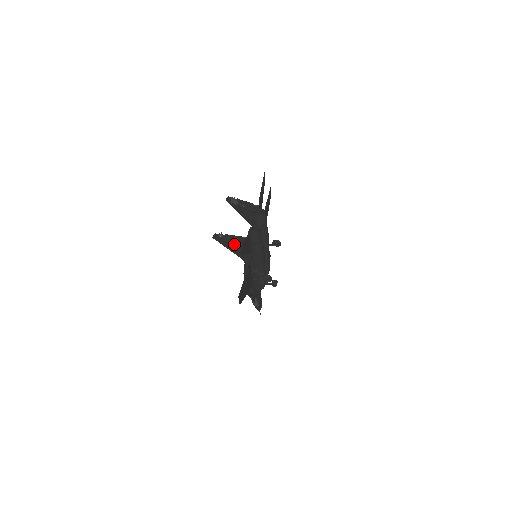
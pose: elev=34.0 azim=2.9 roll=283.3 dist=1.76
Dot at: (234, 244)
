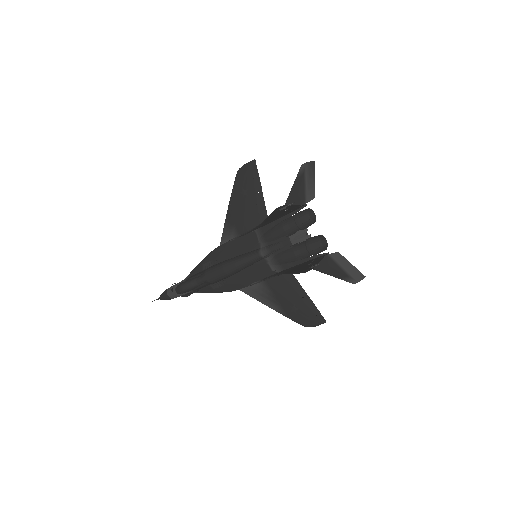
Dot at: occluded
